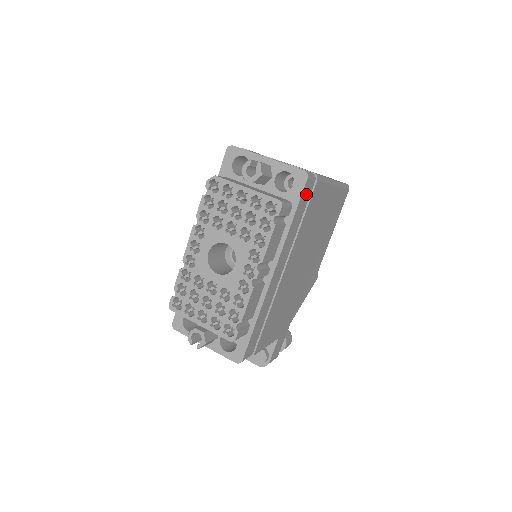
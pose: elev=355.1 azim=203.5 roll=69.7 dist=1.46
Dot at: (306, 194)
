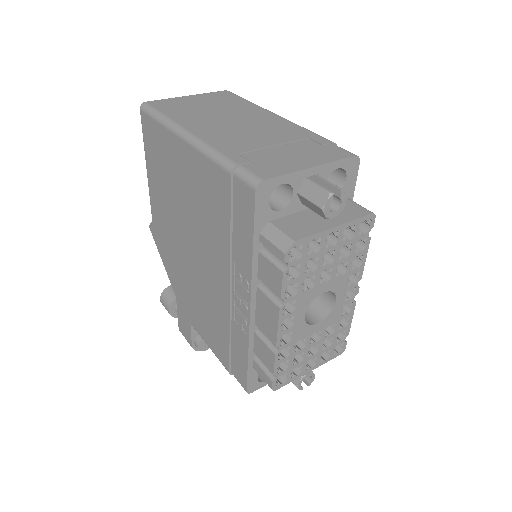
Dot at: occluded
